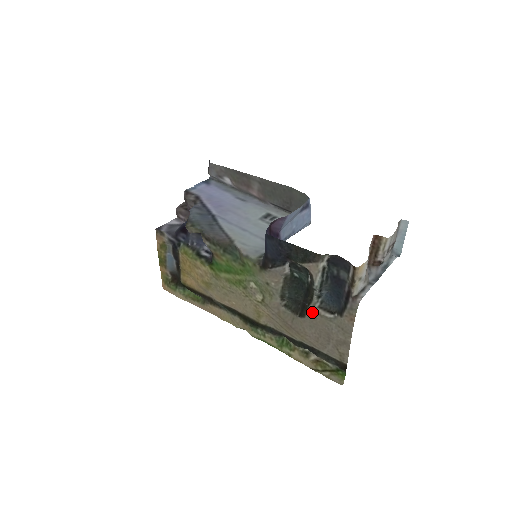
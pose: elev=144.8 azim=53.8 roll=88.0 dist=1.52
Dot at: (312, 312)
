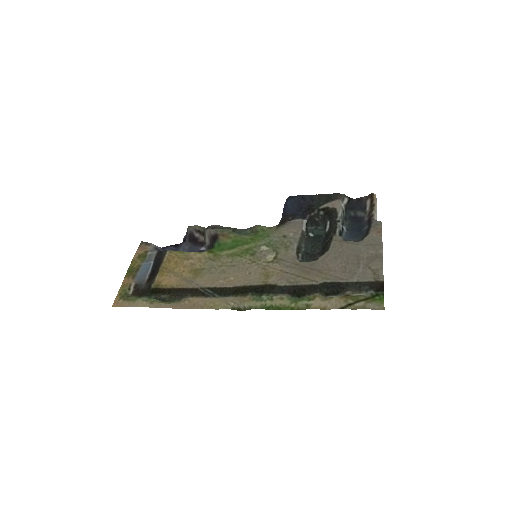
Dot at: (337, 240)
